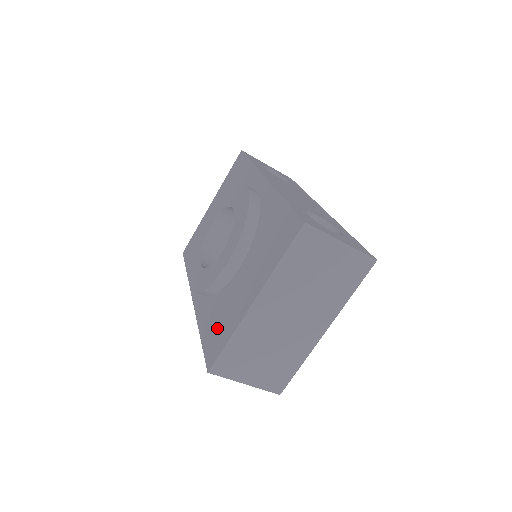
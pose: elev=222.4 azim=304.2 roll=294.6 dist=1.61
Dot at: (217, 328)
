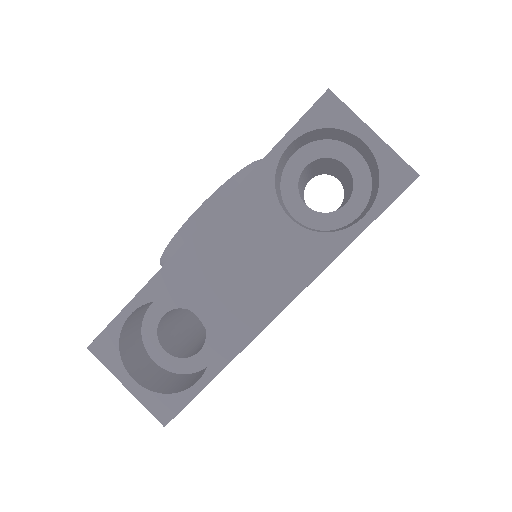
Dot at: occluded
